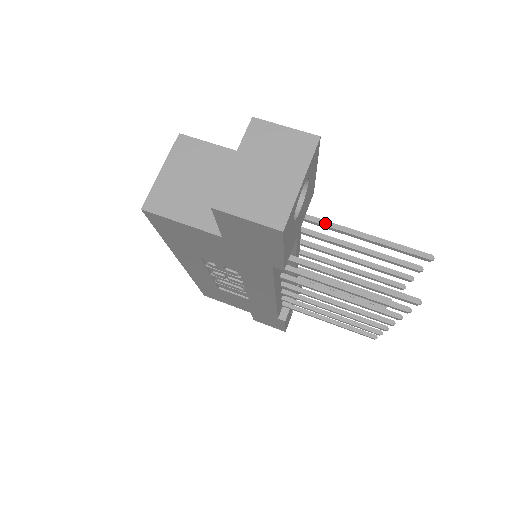
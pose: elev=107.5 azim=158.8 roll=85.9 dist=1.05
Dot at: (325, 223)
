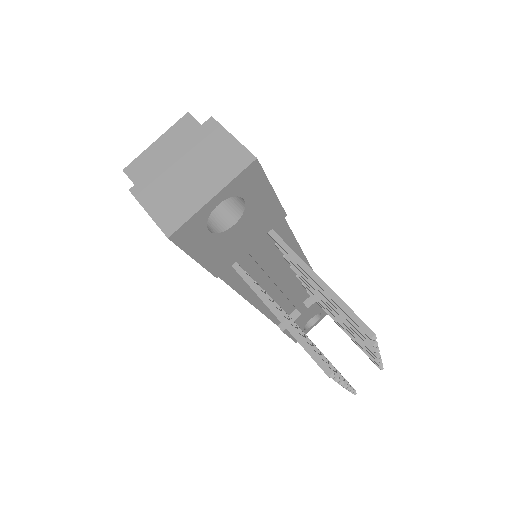
Dot at: (289, 250)
